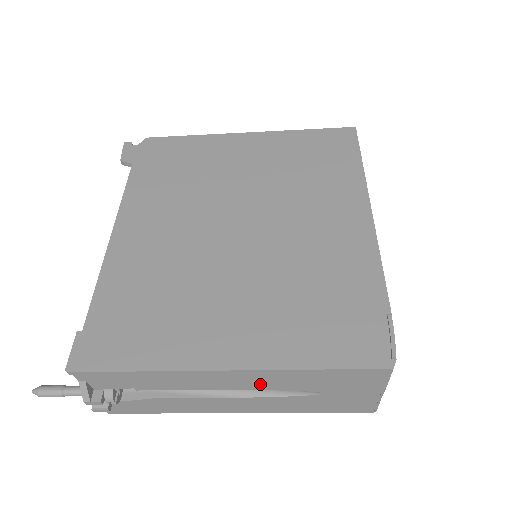
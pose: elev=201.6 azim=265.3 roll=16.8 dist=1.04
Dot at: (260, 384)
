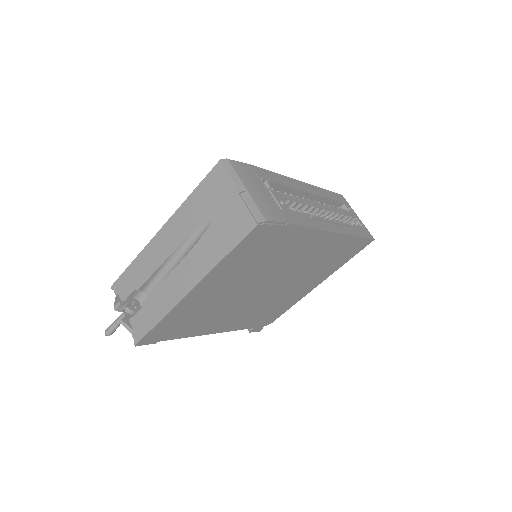
Dot at: (180, 234)
